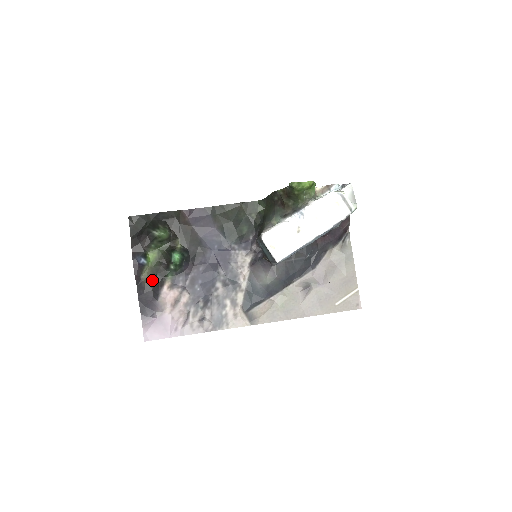
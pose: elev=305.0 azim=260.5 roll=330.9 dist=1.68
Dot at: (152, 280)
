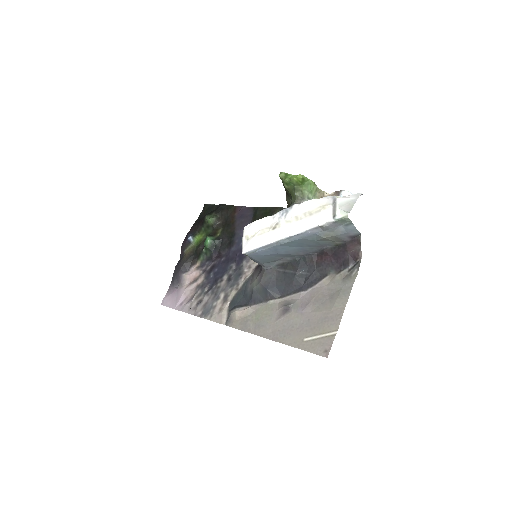
Dot at: (189, 256)
